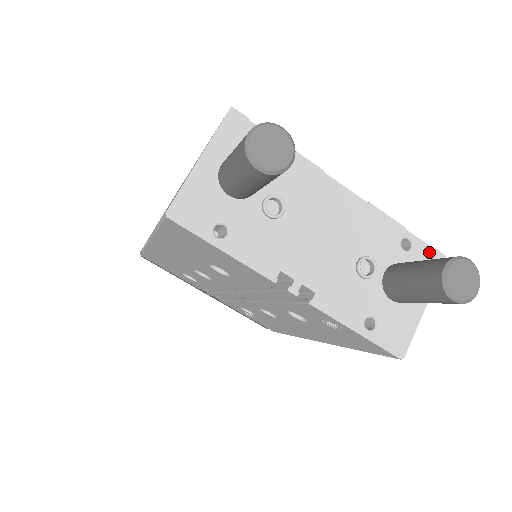
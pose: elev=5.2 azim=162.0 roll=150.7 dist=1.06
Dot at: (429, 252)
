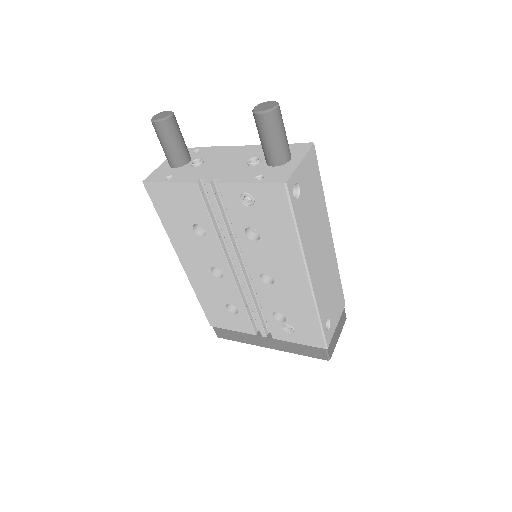
Dot at: (300, 145)
